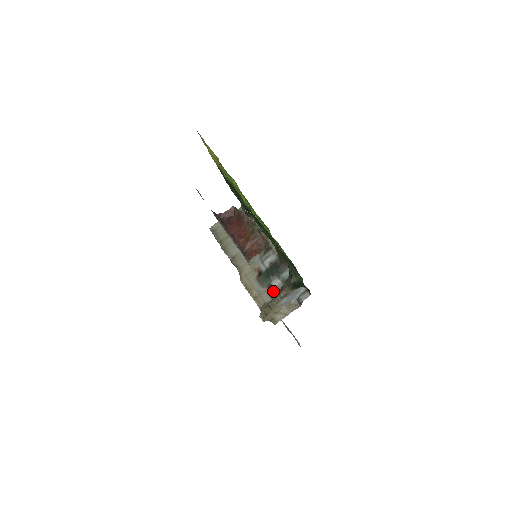
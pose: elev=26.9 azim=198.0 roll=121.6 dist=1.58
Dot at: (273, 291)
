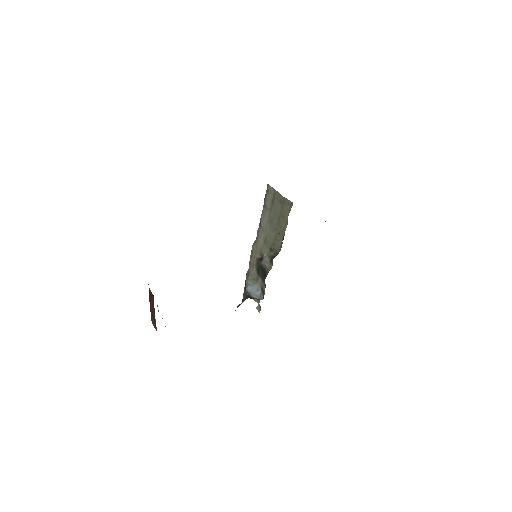
Dot at: (257, 277)
